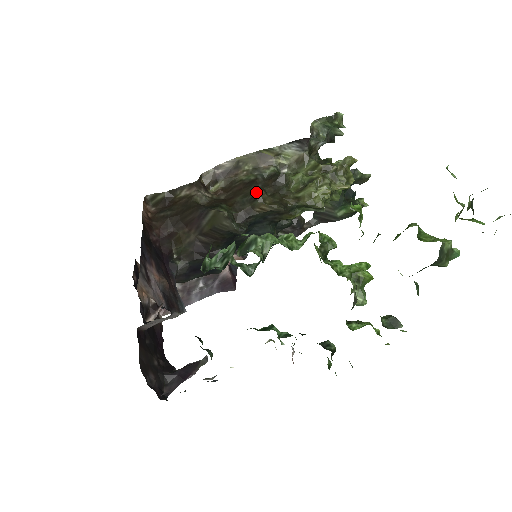
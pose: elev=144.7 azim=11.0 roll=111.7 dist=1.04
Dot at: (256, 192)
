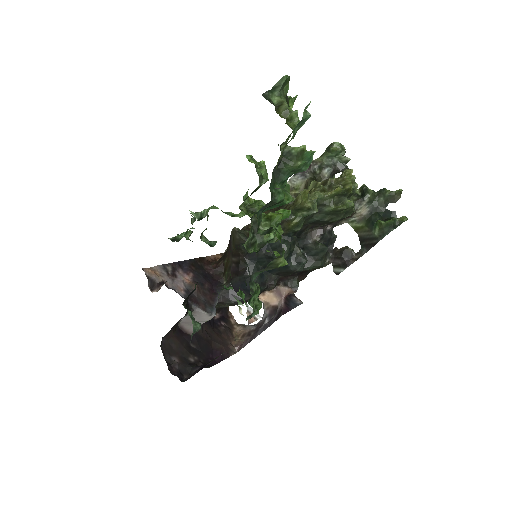
Dot at: occluded
